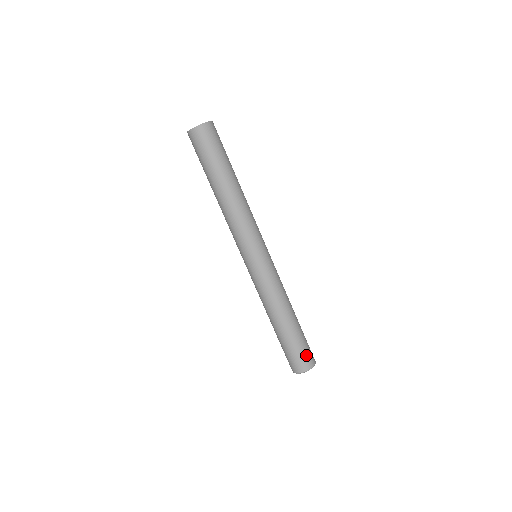
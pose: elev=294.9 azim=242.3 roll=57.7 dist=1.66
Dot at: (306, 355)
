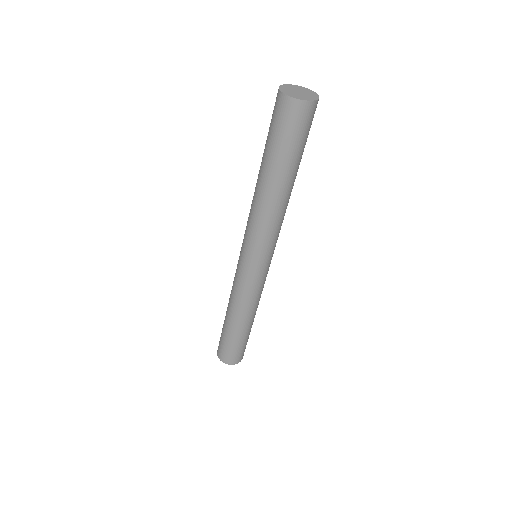
Dot at: (234, 355)
